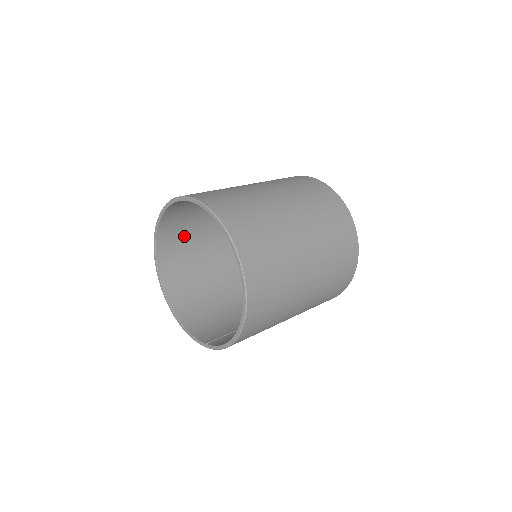
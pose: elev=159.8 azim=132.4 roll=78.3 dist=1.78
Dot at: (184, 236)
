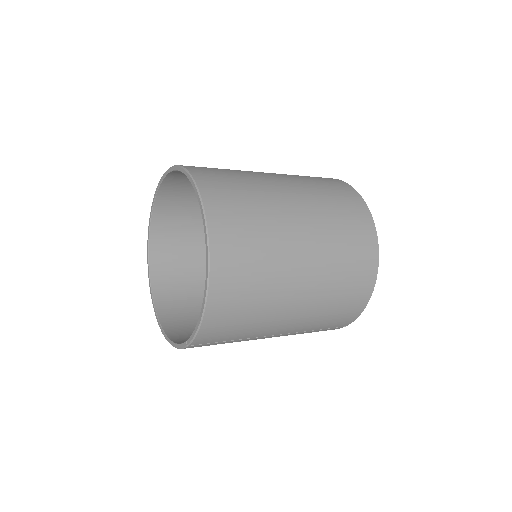
Dot at: (184, 258)
